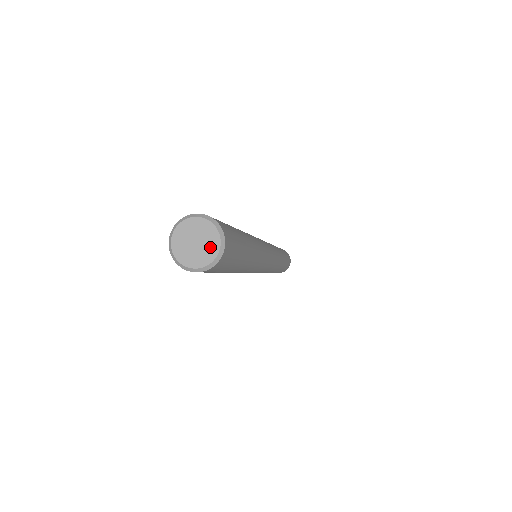
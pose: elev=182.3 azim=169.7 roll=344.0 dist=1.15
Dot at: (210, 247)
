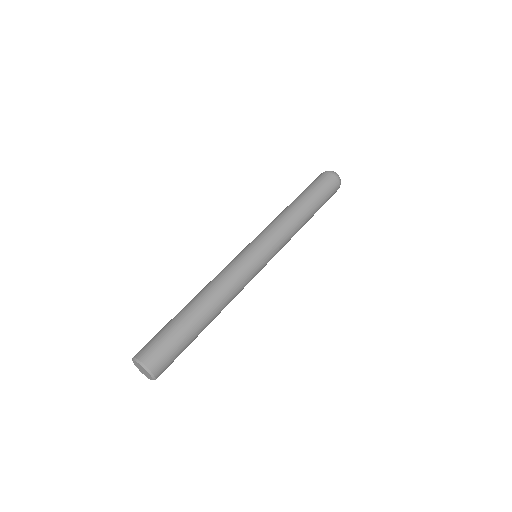
Dot at: (148, 374)
